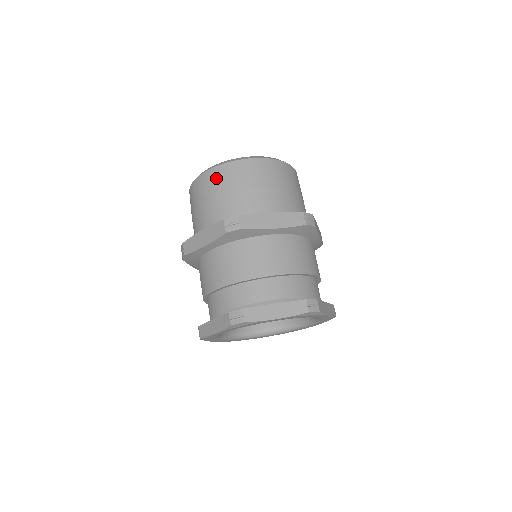
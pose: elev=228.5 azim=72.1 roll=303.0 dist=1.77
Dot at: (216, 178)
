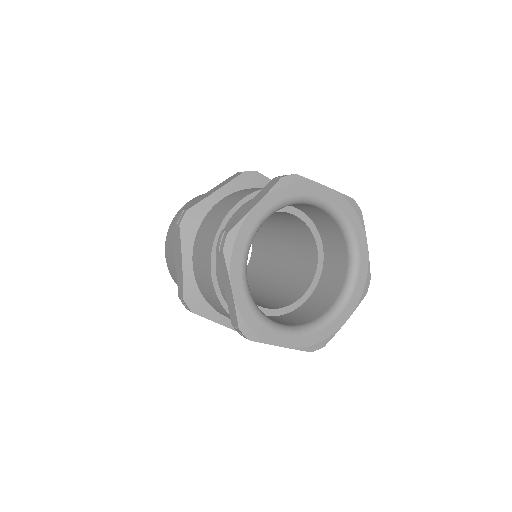
Dot at: (170, 236)
